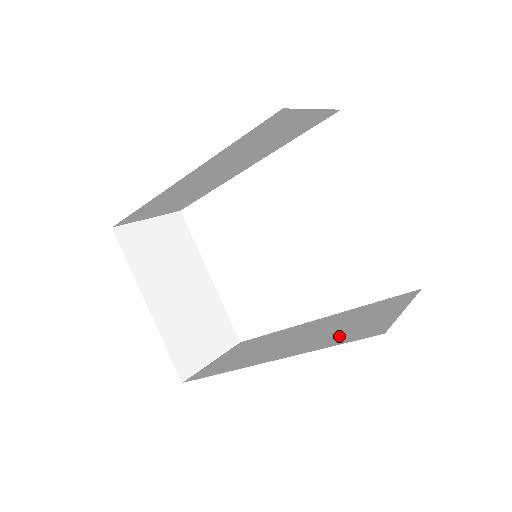
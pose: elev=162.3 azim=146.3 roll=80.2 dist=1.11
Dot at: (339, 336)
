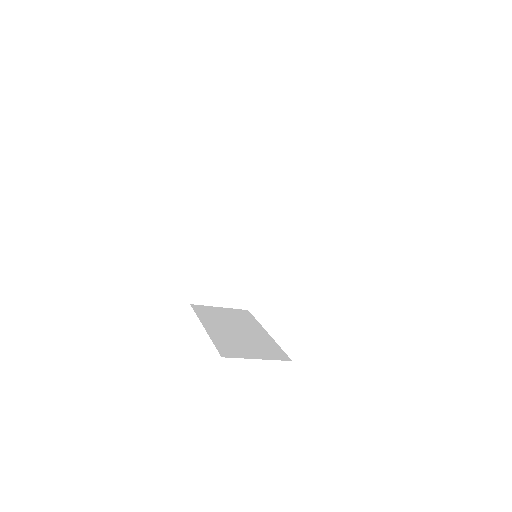
Dot at: occluded
